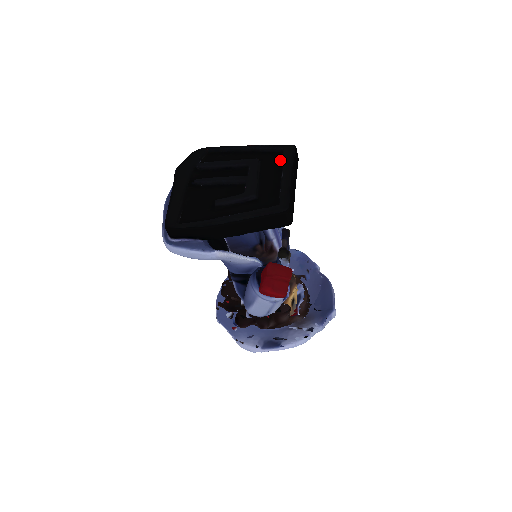
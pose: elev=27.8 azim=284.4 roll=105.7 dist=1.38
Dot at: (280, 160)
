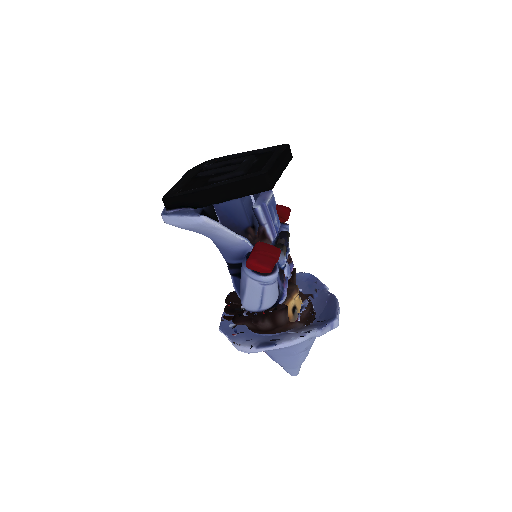
Dot at: occluded
